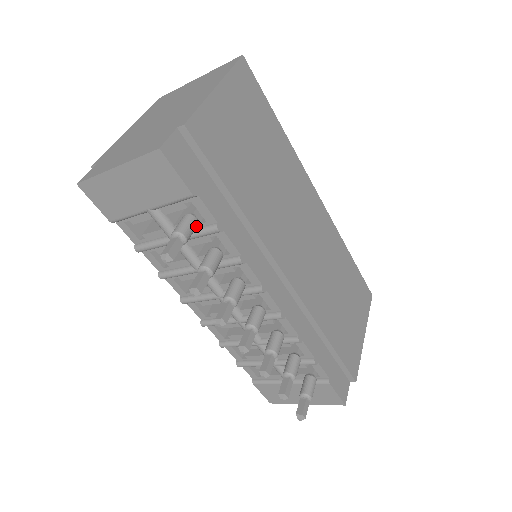
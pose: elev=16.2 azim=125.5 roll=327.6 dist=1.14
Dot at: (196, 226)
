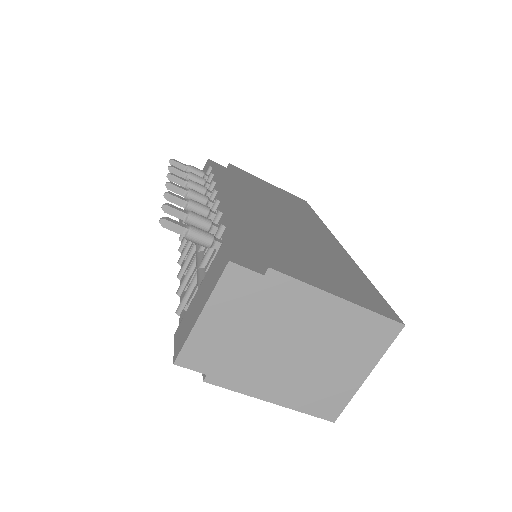
Dot at: (201, 172)
